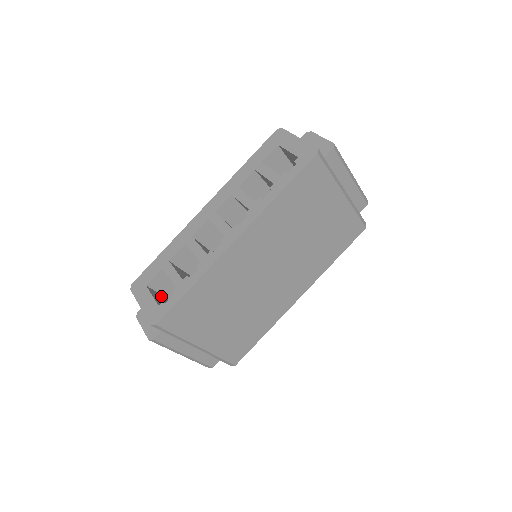
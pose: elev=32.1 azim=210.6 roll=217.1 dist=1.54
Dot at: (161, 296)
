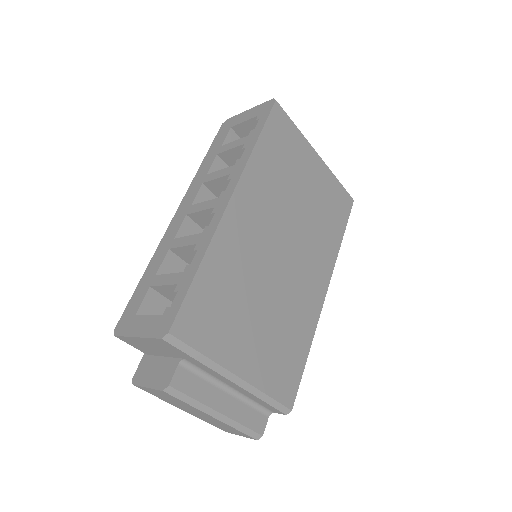
Dot at: occluded
